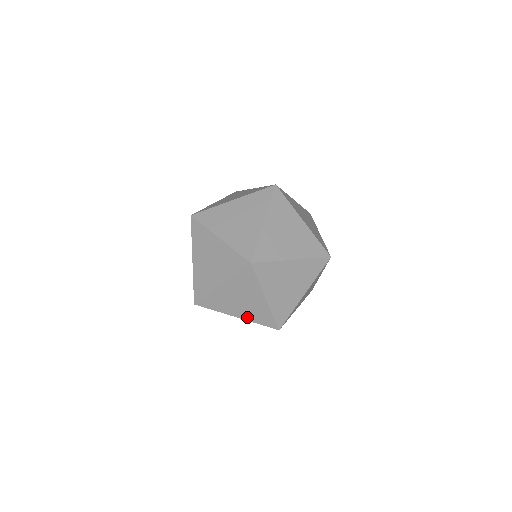
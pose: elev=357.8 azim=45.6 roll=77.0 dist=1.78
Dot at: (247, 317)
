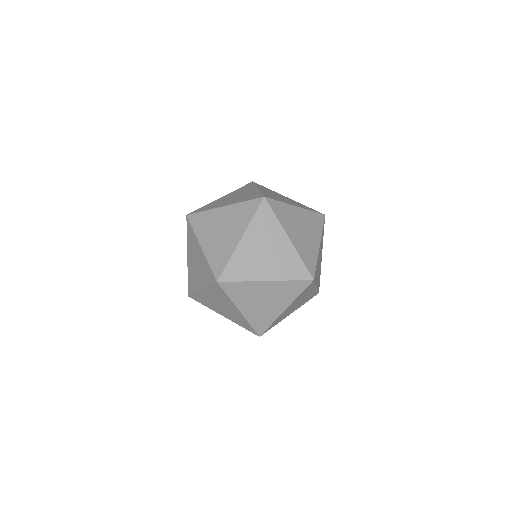
Dot at: occluded
